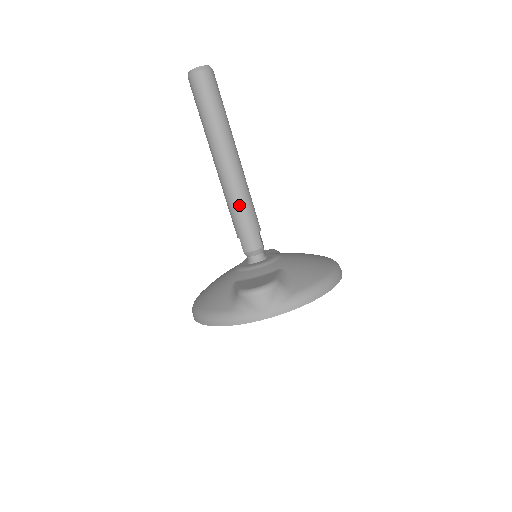
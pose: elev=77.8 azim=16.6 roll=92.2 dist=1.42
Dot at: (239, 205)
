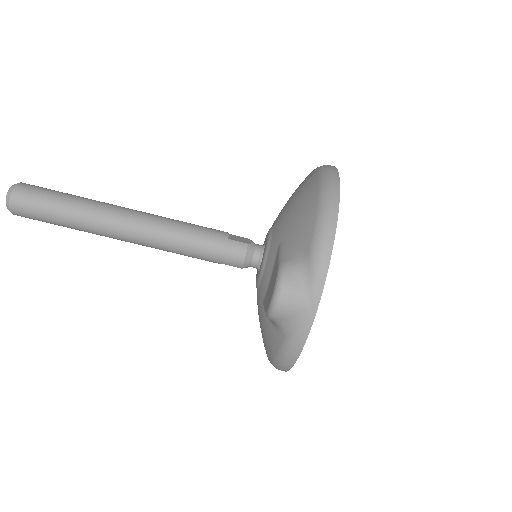
Dot at: (182, 243)
